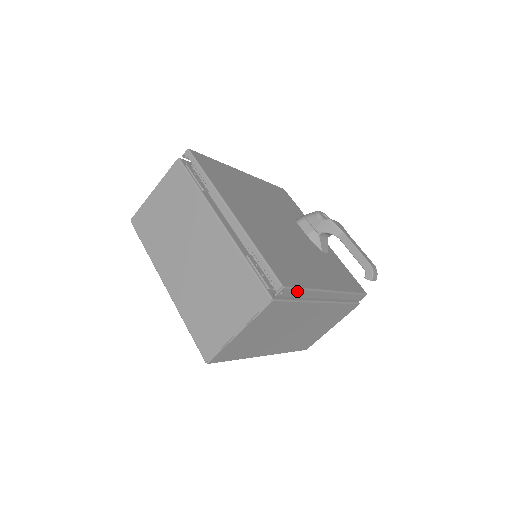
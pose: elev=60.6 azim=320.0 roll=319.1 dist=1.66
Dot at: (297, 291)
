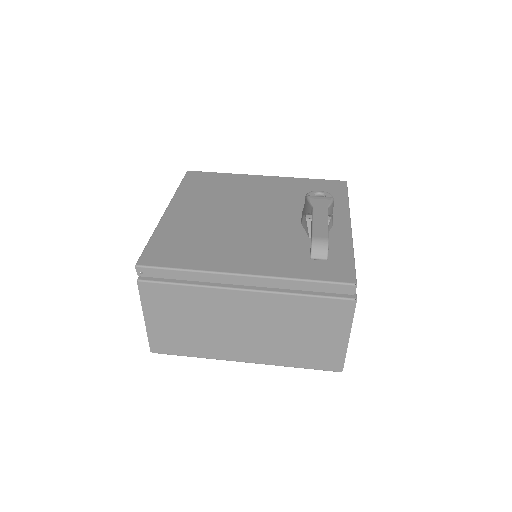
Dot at: (167, 271)
